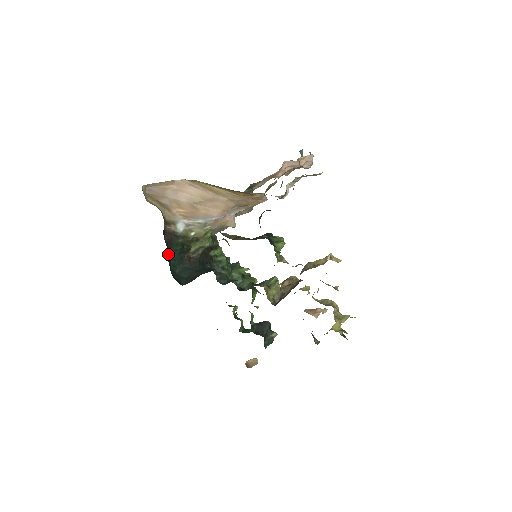
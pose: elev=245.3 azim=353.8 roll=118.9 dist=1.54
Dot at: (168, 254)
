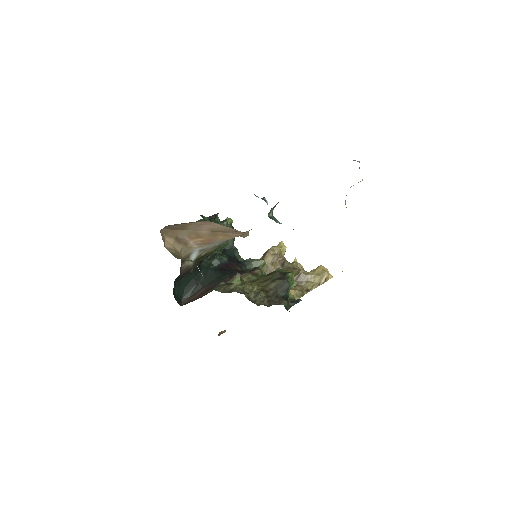
Dot at: occluded
